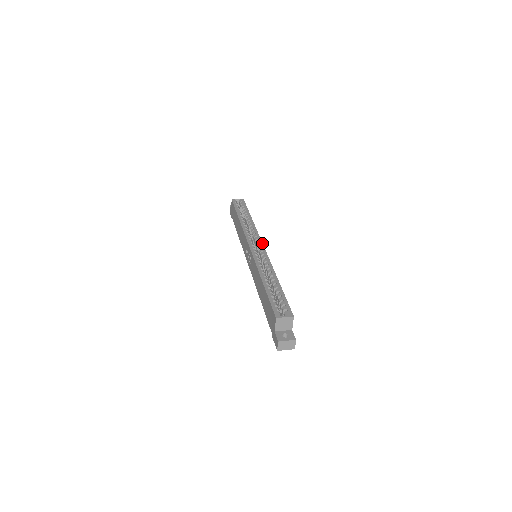
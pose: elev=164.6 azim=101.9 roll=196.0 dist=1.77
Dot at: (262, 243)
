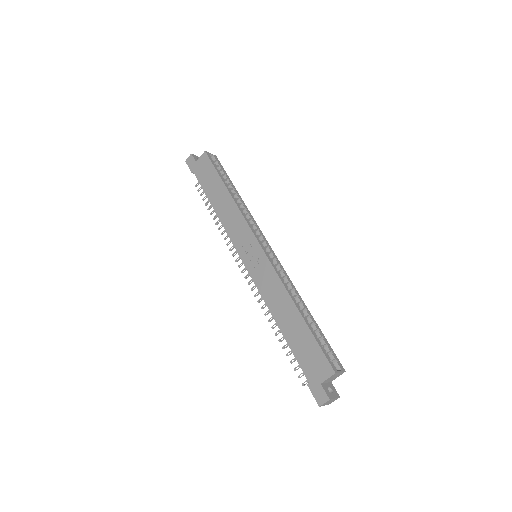
Dot at: occluded
